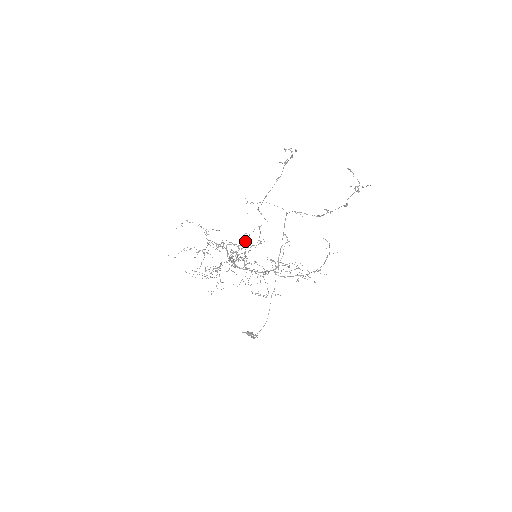
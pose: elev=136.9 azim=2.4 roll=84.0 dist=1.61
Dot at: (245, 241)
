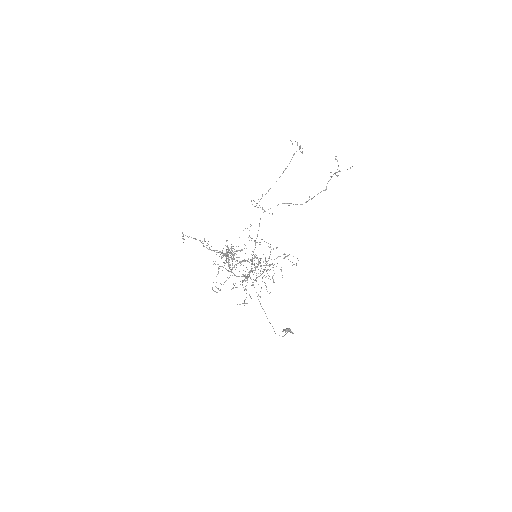
Dot at: occluded
